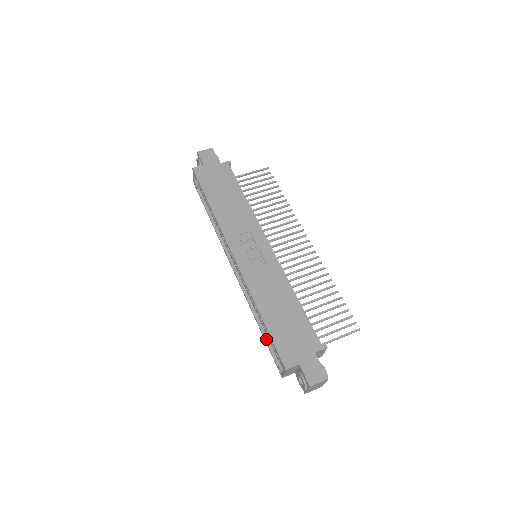
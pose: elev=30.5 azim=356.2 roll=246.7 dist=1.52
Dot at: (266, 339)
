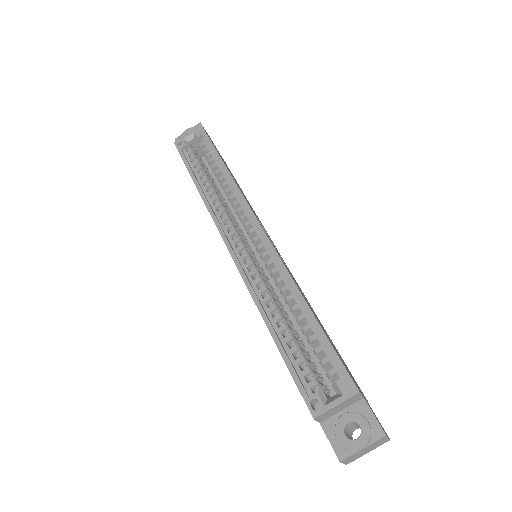
Dot at: (286, 351)
